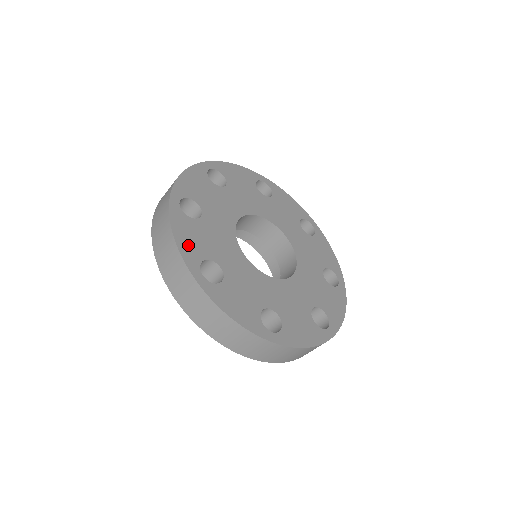
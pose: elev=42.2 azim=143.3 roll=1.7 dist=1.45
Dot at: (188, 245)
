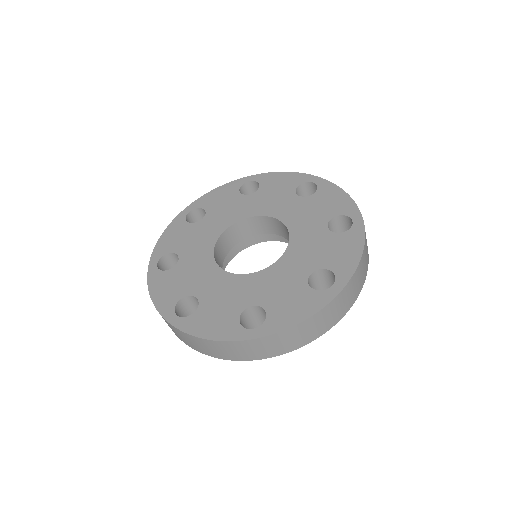
Dot at: (166, 242)
